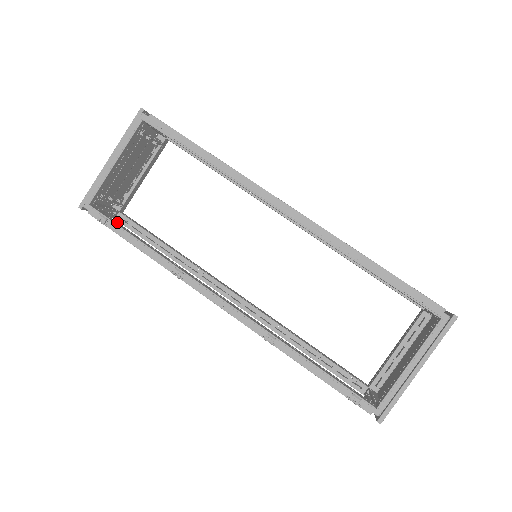
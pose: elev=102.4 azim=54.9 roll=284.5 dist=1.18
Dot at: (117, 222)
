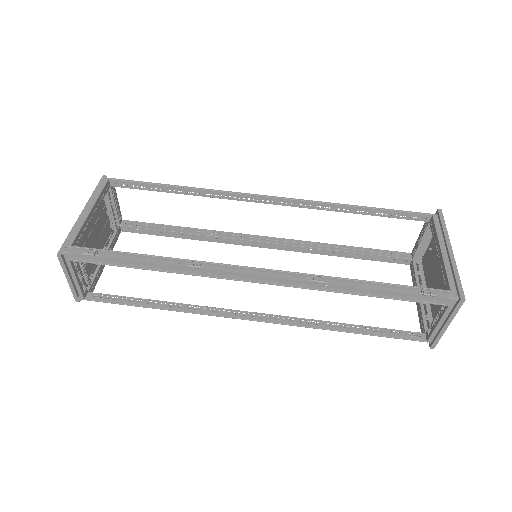
Dot at: (106, 256)
